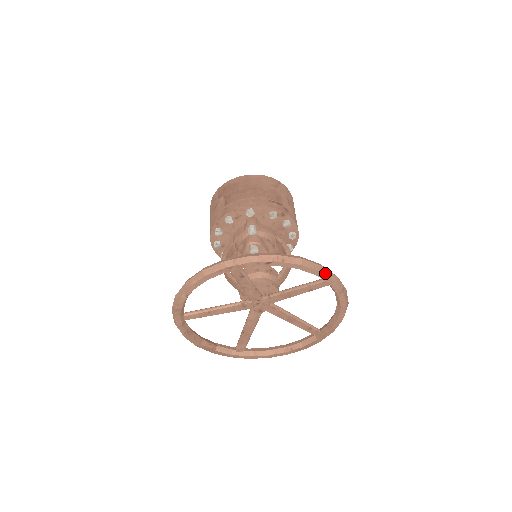
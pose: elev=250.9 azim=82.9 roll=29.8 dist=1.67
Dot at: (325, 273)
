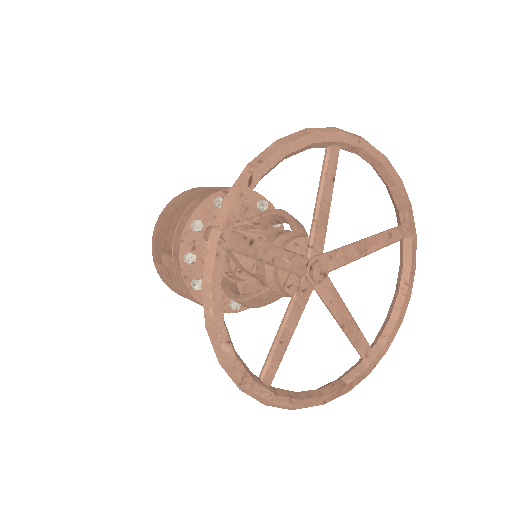
Dot at: (317, 131)
